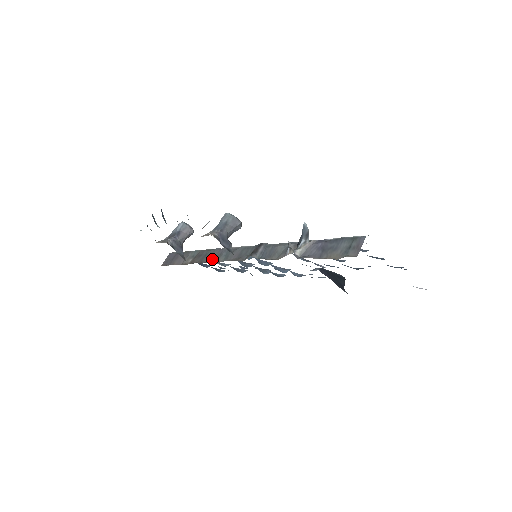
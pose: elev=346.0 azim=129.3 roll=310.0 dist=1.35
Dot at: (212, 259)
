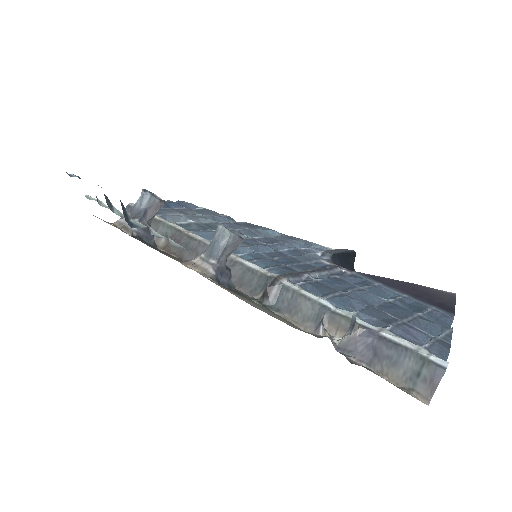
Dot at: occluded
